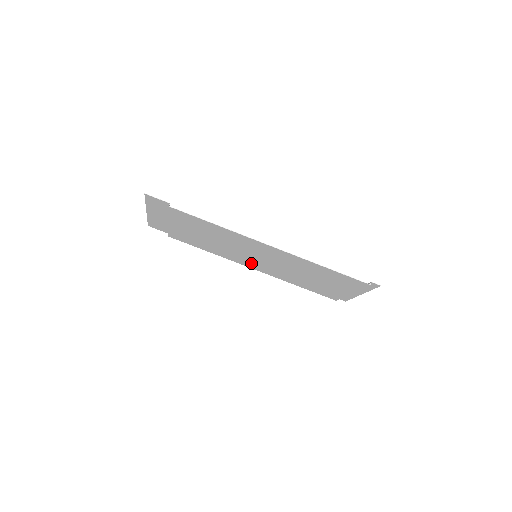
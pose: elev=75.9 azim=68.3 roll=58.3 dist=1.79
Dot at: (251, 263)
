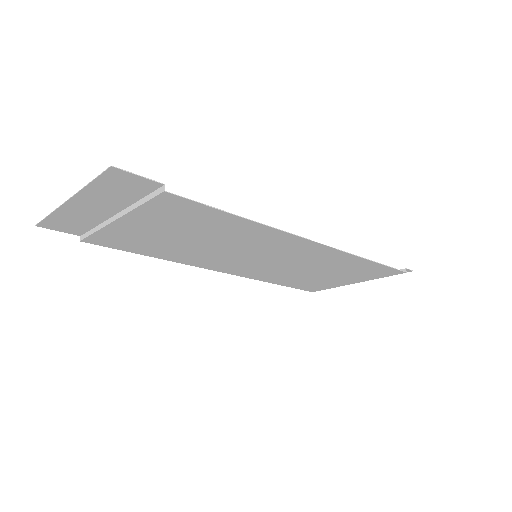
Dot at: (228, 265)
